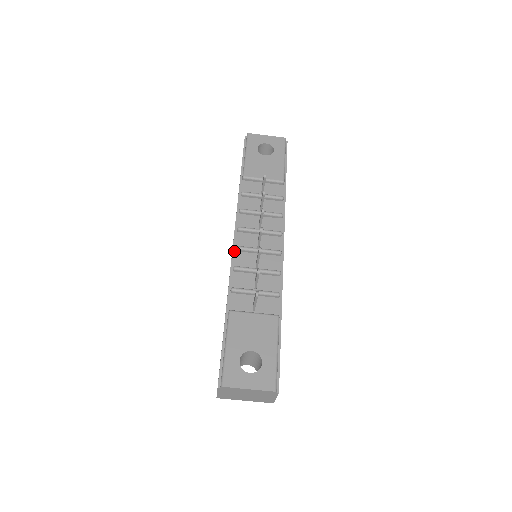
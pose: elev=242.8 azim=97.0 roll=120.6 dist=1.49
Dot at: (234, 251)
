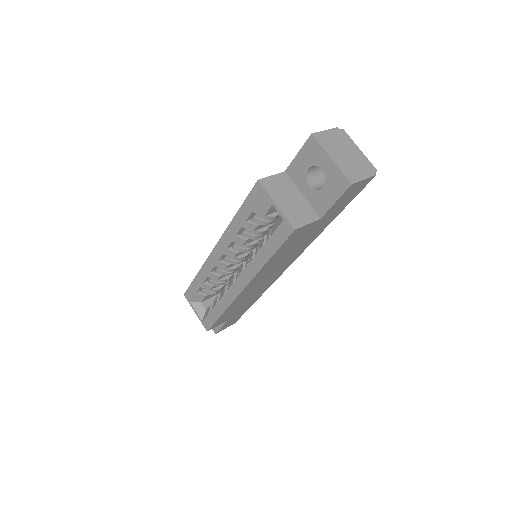
Dot at: occluded
